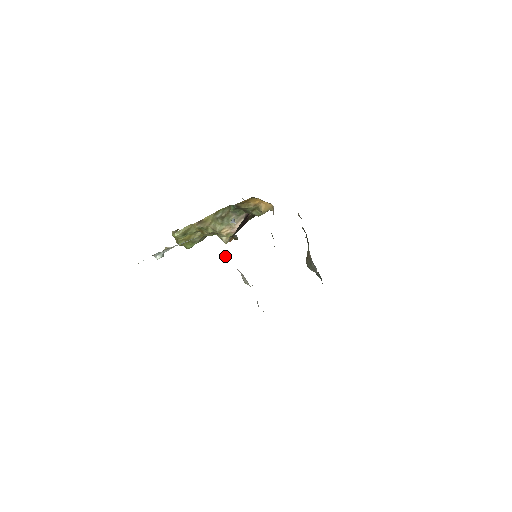
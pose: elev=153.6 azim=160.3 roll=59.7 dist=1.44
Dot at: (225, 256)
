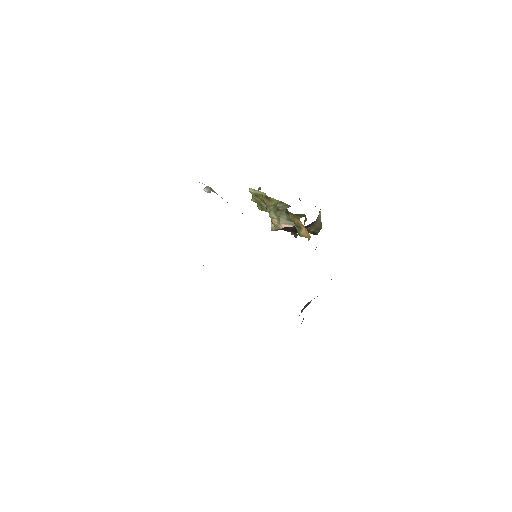
Dot at: occluded
